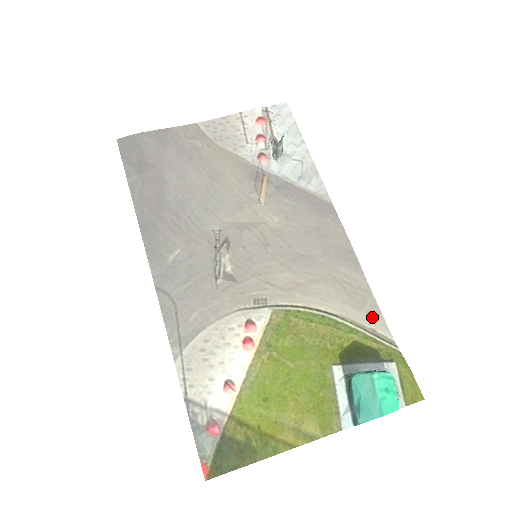
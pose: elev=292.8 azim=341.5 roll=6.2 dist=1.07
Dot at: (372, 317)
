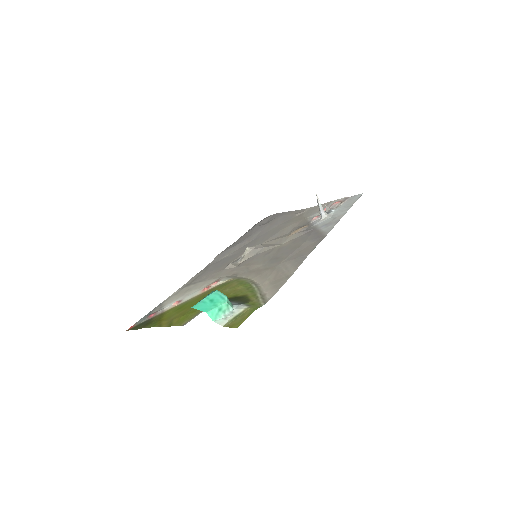
Dot at: (273, 289)
